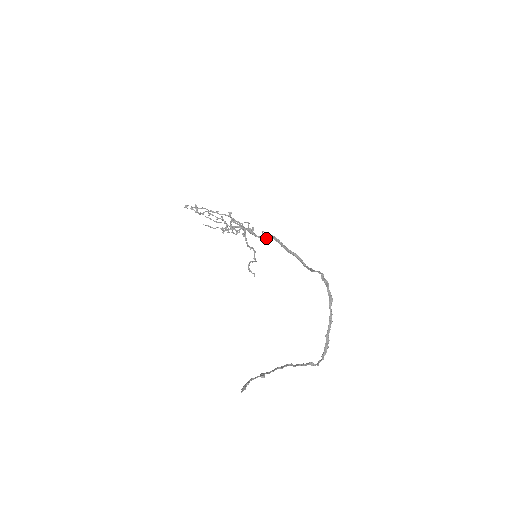
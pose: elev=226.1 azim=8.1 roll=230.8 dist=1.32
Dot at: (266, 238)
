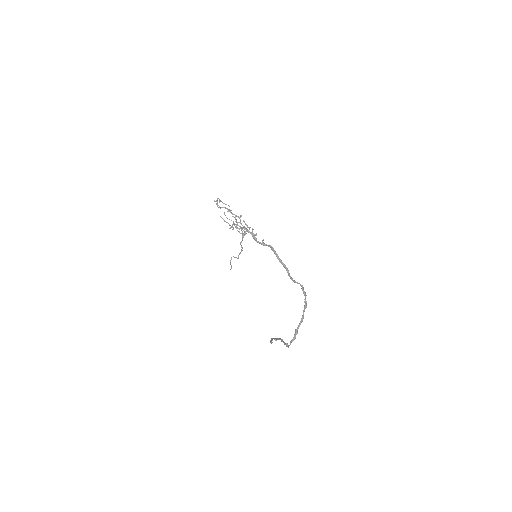
Dot at: (265, 245)
